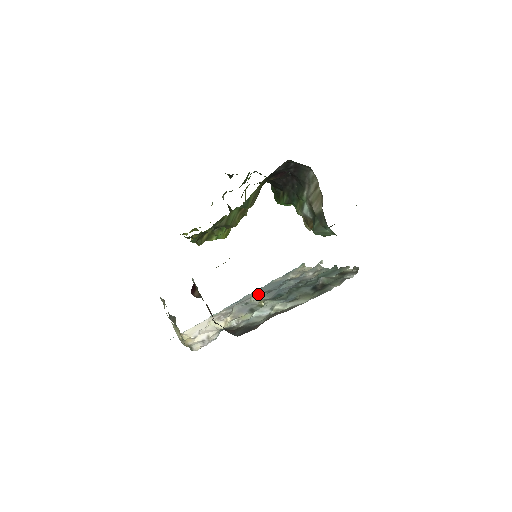
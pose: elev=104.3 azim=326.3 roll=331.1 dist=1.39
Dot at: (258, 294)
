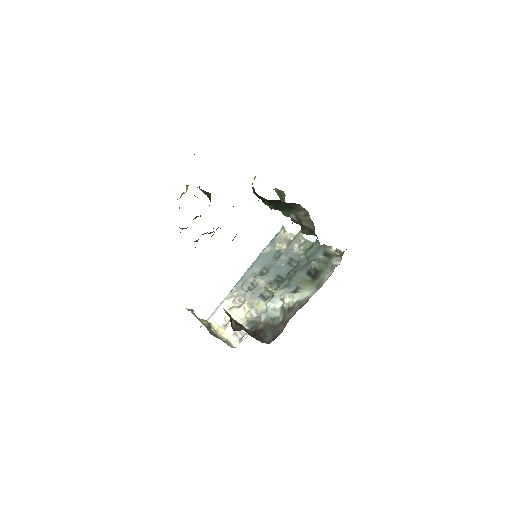
Dot at: (257, 270)
